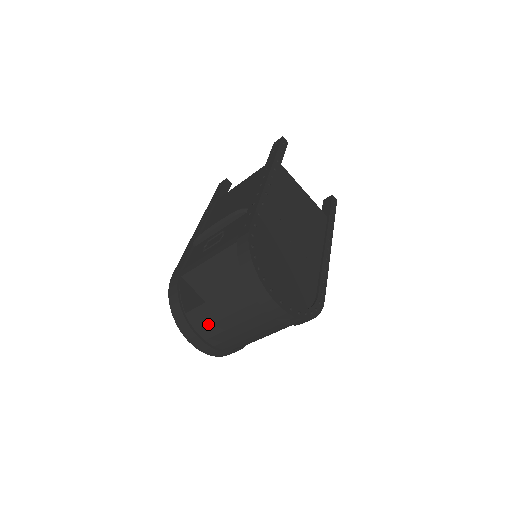
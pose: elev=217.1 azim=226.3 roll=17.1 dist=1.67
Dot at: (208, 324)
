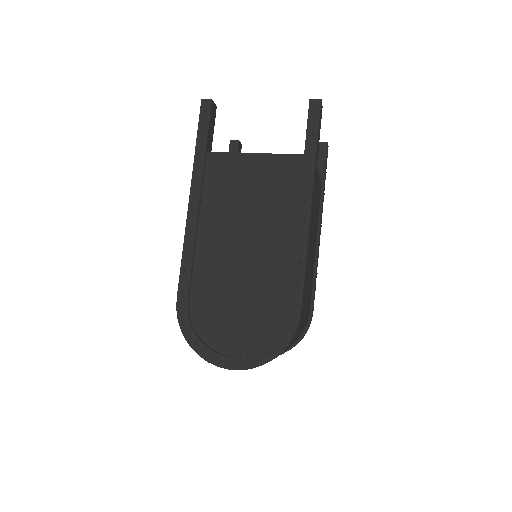
Dot at: occluded
